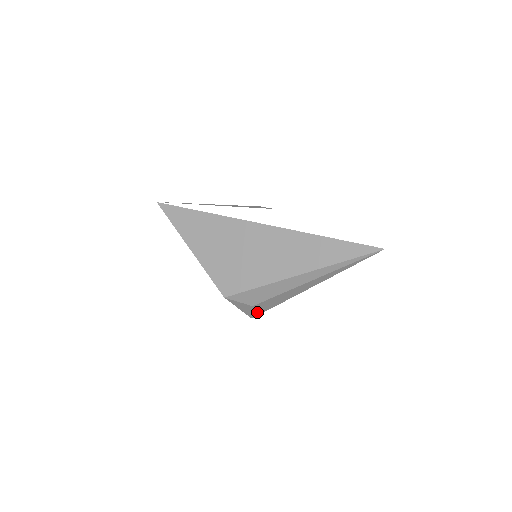
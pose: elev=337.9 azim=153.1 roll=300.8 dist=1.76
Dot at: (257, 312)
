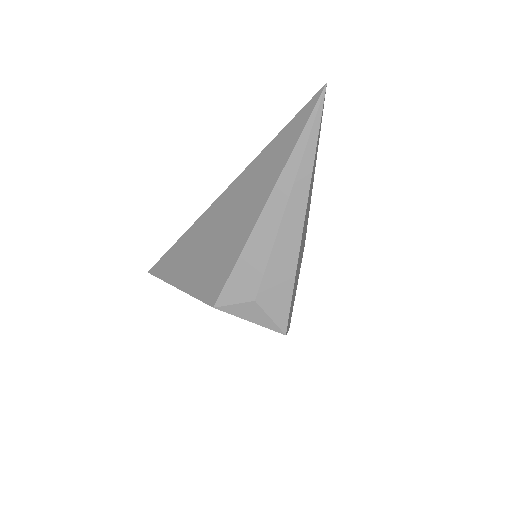
Dot at: (279, 316)
